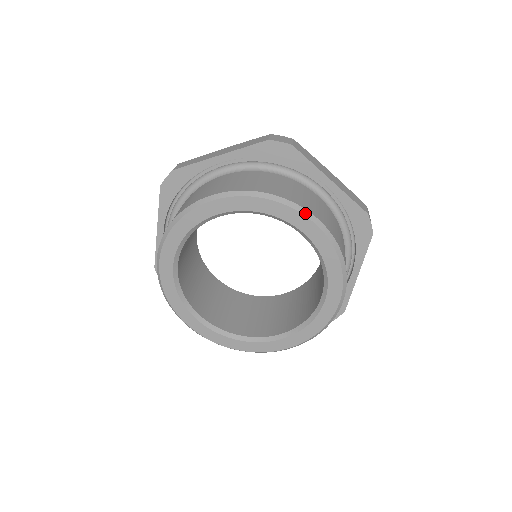
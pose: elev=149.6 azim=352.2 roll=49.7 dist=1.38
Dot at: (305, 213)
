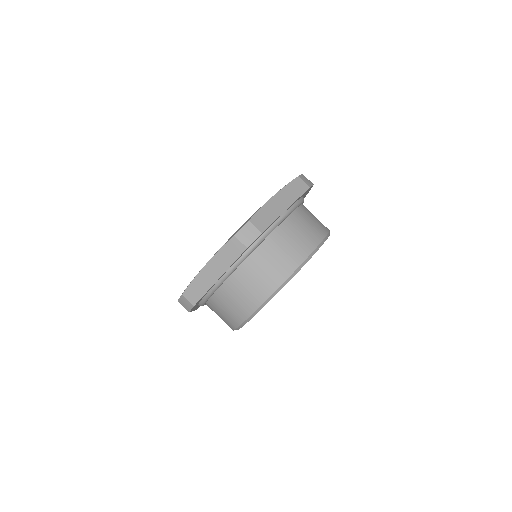
Dot at: occluded
